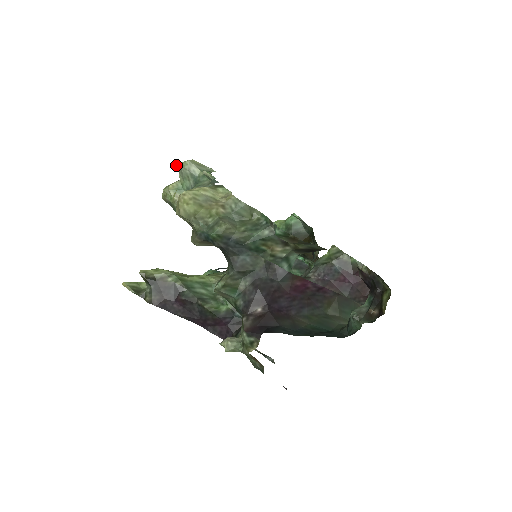
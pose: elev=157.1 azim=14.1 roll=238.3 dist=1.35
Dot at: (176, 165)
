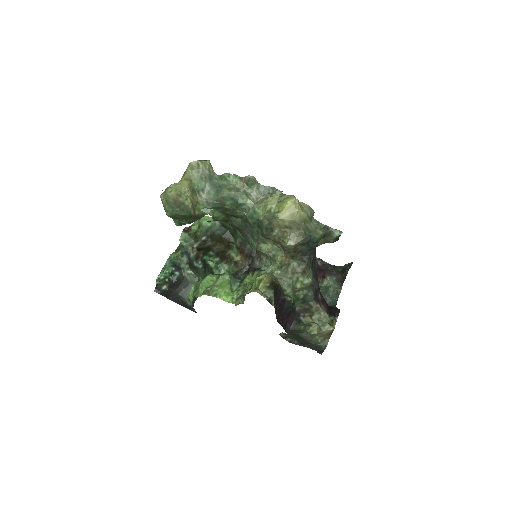
Dot at: (195, 163)
